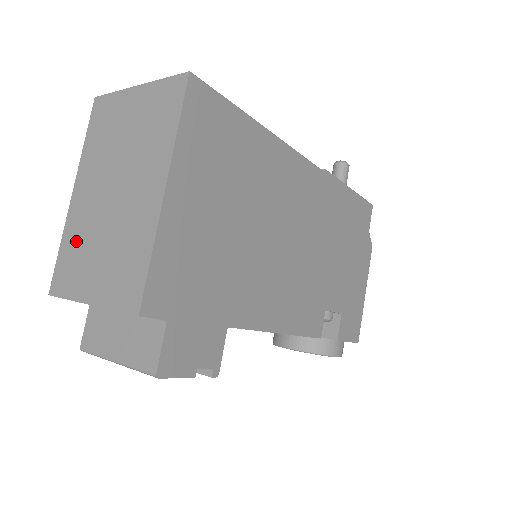
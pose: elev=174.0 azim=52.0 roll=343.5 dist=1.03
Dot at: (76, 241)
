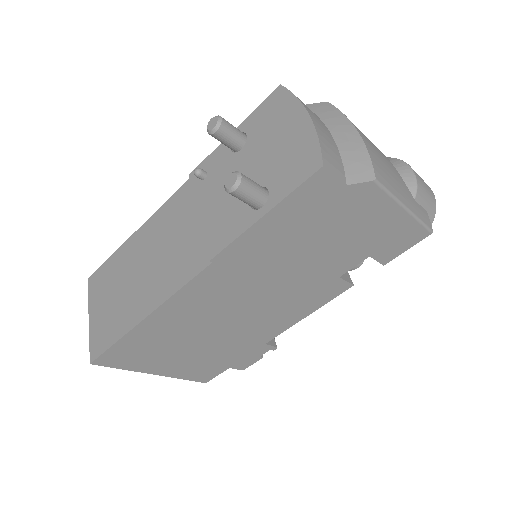
Dot at: occluded
